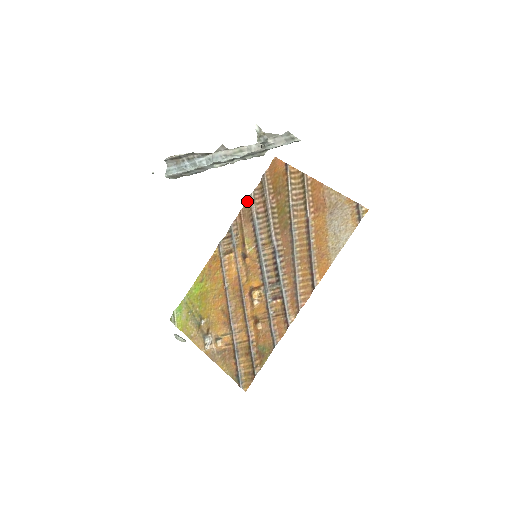
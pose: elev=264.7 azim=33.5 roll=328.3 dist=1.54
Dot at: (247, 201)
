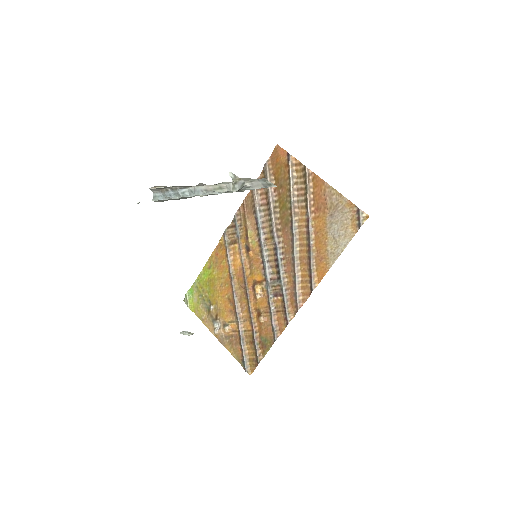
Dot at: (250, 190)
